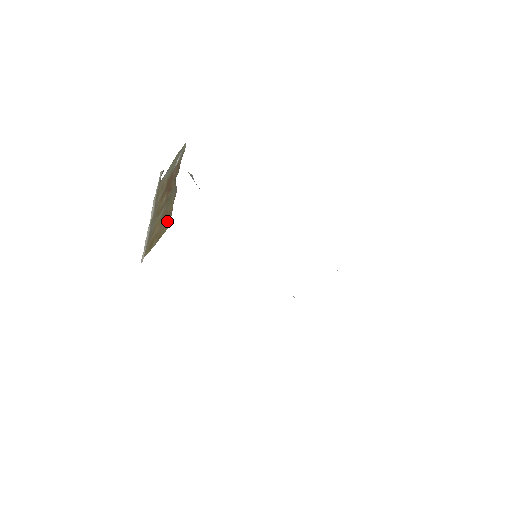
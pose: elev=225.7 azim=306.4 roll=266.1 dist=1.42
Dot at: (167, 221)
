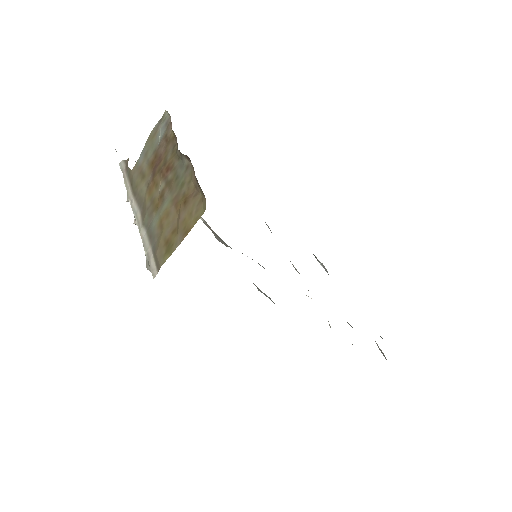
Dot at: (195, 204)
